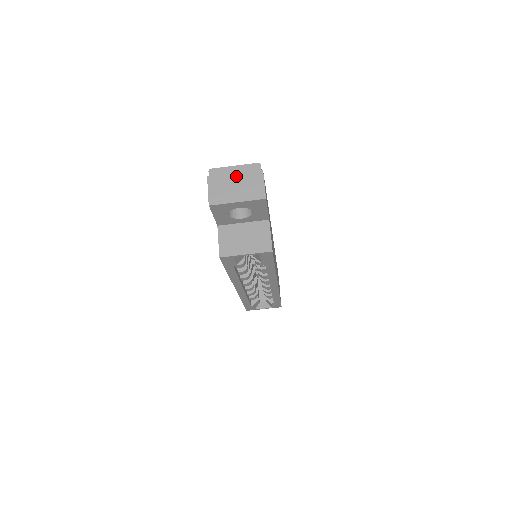
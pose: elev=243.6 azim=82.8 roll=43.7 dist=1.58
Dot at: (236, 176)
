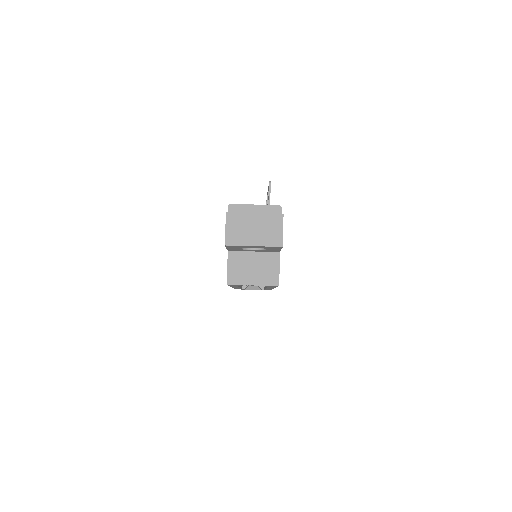
Dot at: (255, 217)
